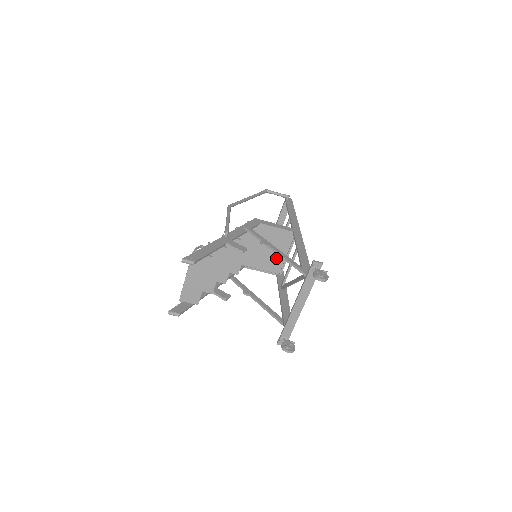
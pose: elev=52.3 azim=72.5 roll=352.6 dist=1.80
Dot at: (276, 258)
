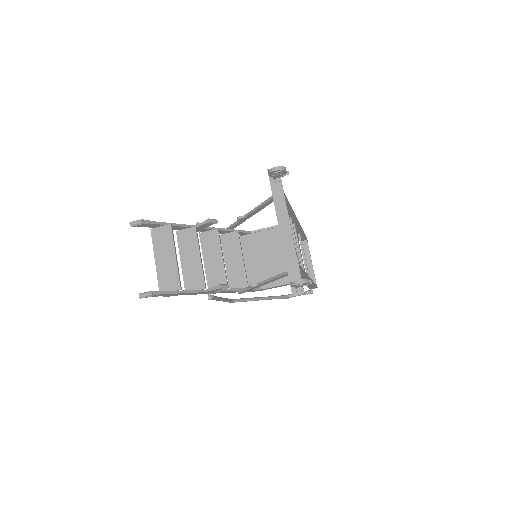
Dot at: occluded
